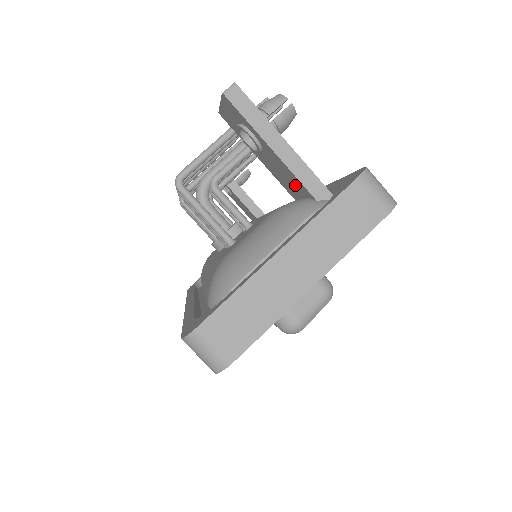
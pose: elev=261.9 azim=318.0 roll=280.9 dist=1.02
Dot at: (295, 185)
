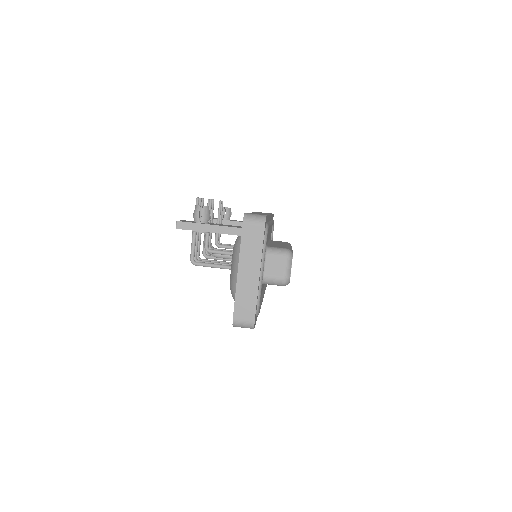
Dot at: occluded
